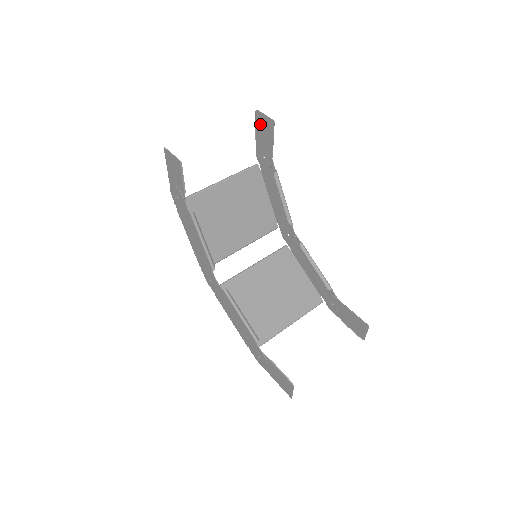
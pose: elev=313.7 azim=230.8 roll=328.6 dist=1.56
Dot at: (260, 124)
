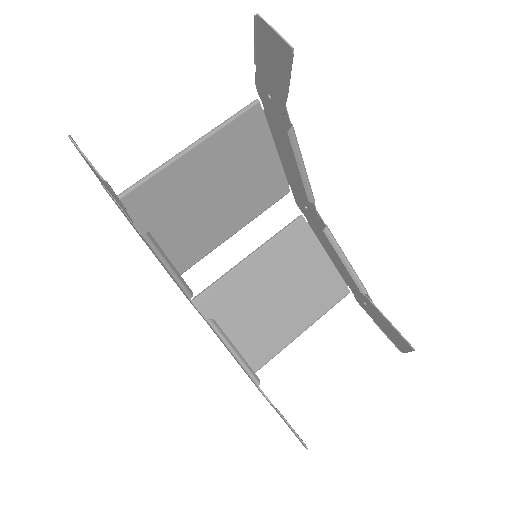
Dot at: (264, 42)
